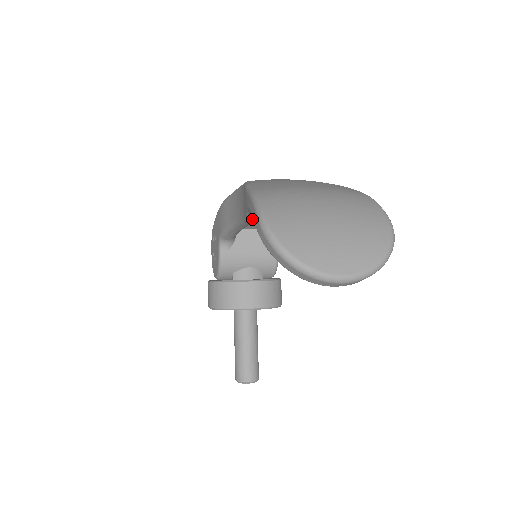
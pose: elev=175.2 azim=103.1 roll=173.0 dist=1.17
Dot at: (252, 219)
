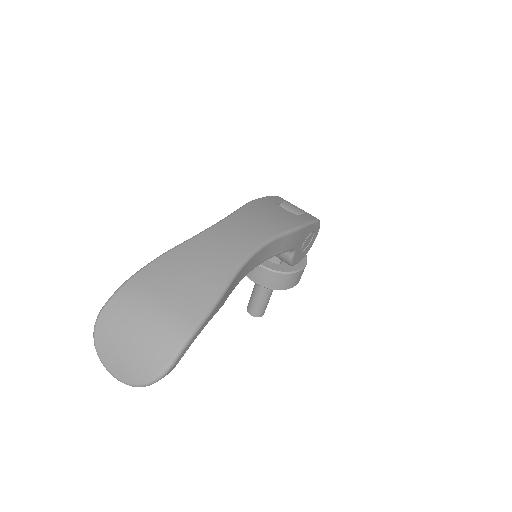
Dot at: occluded
